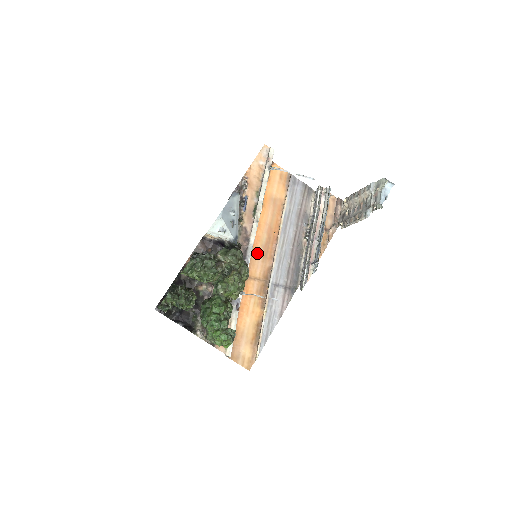
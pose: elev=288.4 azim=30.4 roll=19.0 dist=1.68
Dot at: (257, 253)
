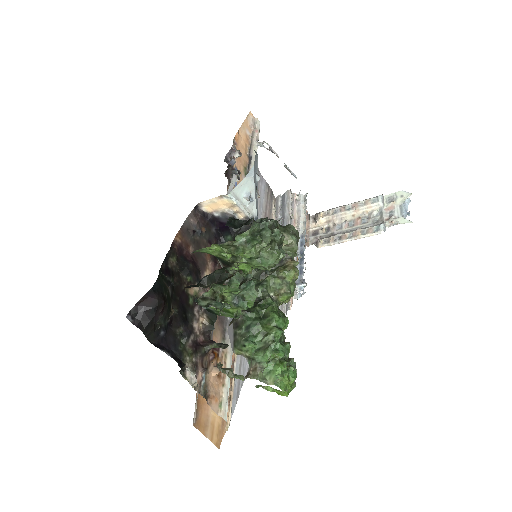
Dot at: occluded
